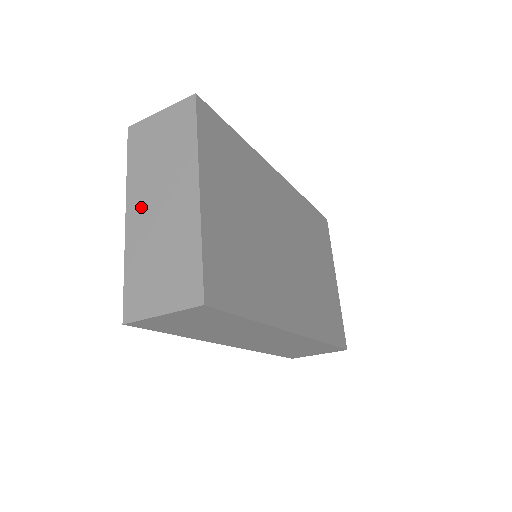
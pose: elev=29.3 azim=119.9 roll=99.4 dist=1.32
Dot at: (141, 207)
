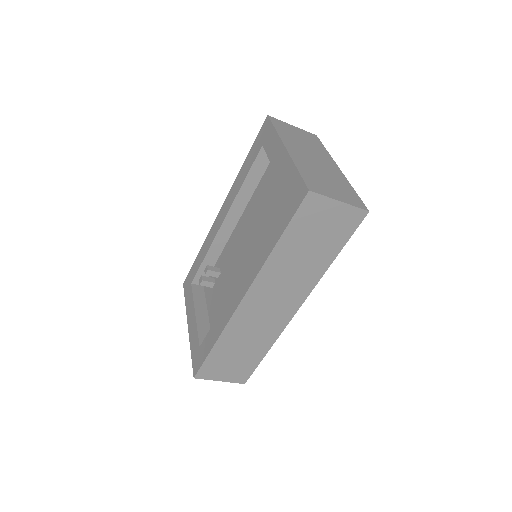
Dot at: (298, 151)
